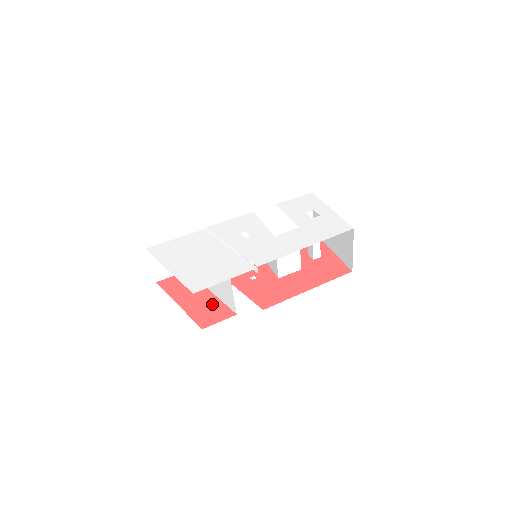
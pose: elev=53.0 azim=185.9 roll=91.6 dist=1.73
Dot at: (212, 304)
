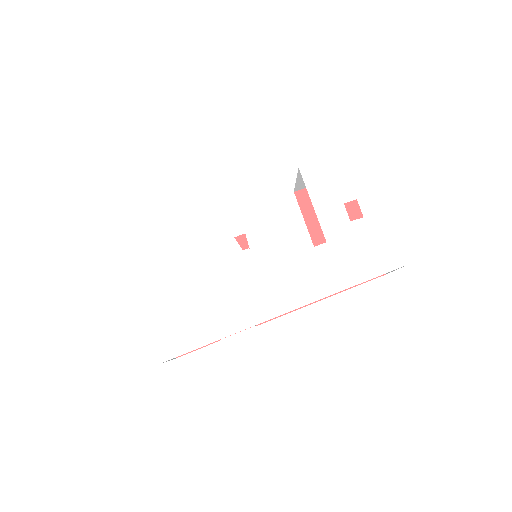
Dot at: occluded
